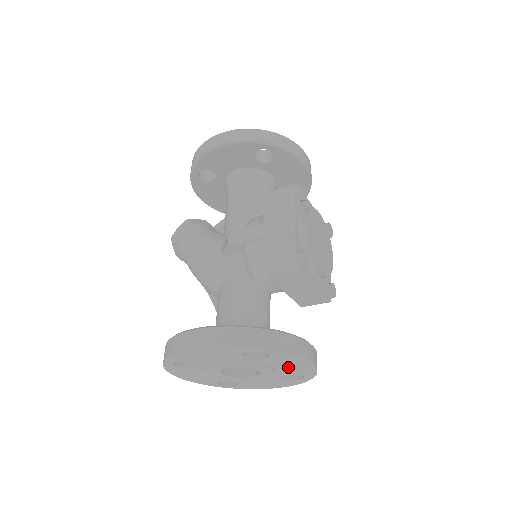
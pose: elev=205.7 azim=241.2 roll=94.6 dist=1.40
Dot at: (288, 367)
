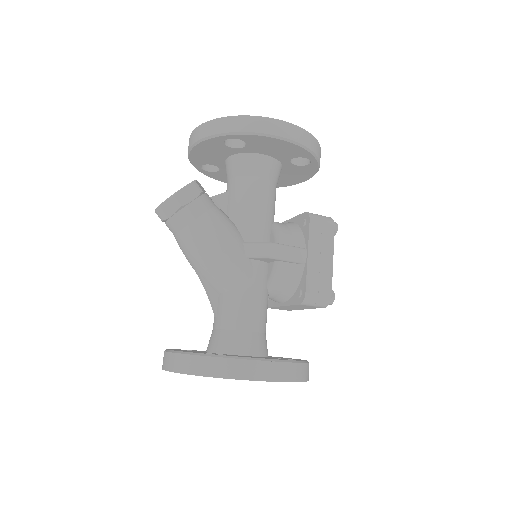
Dot at: occluded
